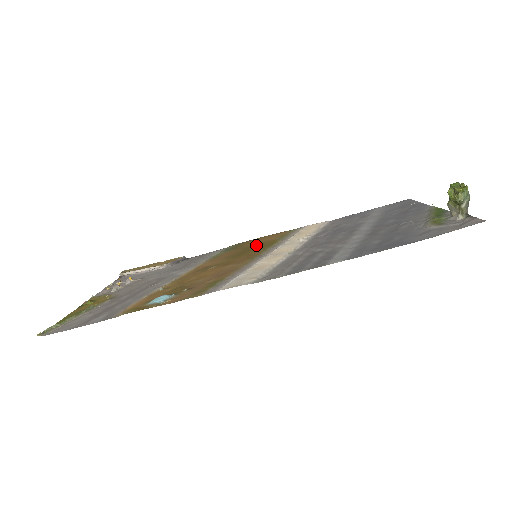
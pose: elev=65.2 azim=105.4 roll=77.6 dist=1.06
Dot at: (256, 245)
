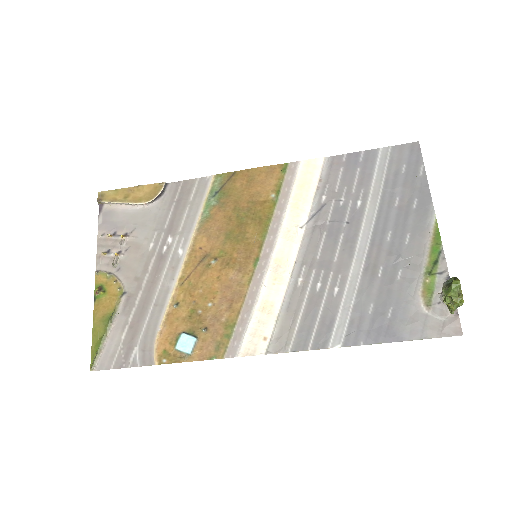
Dot at: (249, 208)
